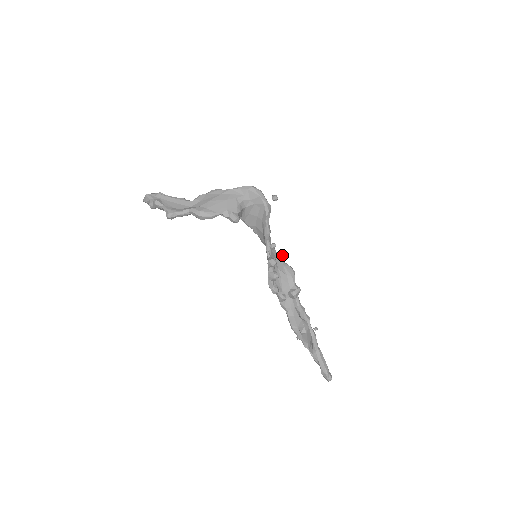
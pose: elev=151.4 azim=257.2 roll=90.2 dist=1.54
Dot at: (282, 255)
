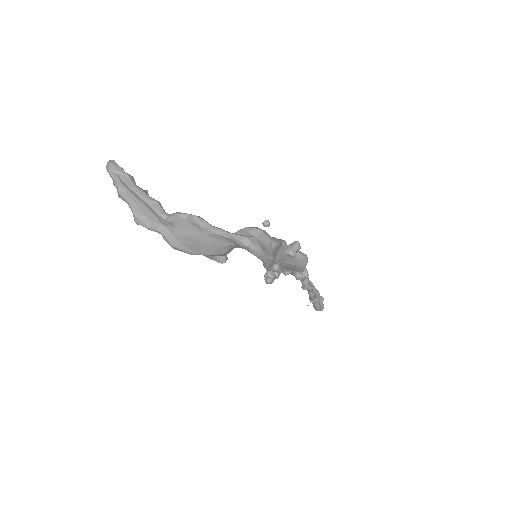
Dot at: (295, 249)
